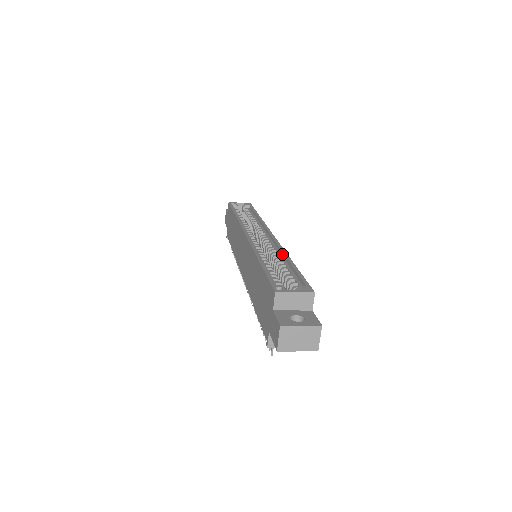
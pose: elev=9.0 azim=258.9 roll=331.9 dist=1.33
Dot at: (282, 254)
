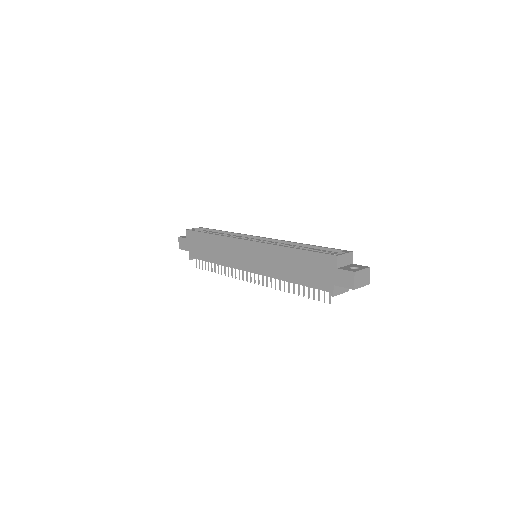
Dot at: (293, 244)
